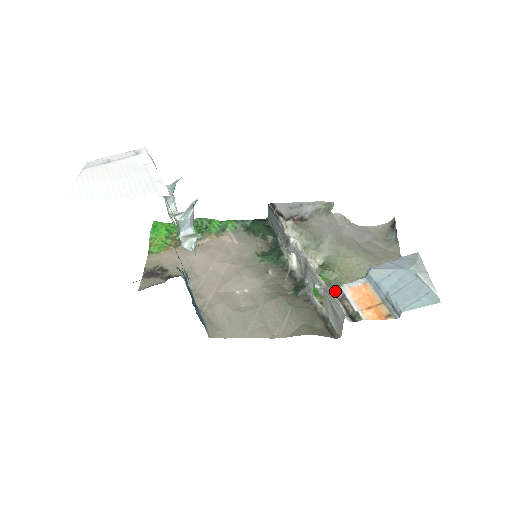
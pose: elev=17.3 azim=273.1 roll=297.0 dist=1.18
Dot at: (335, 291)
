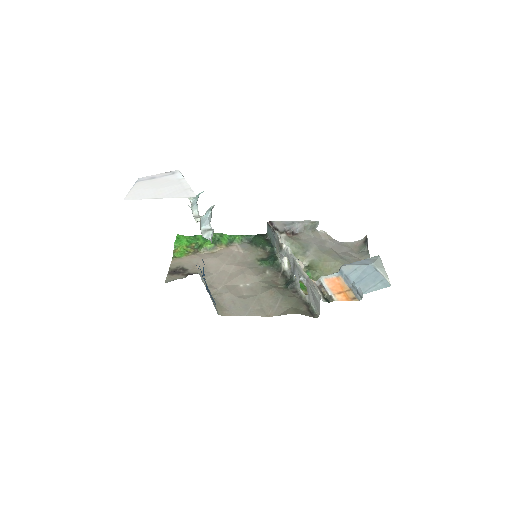
Dot at: (315, 281)
